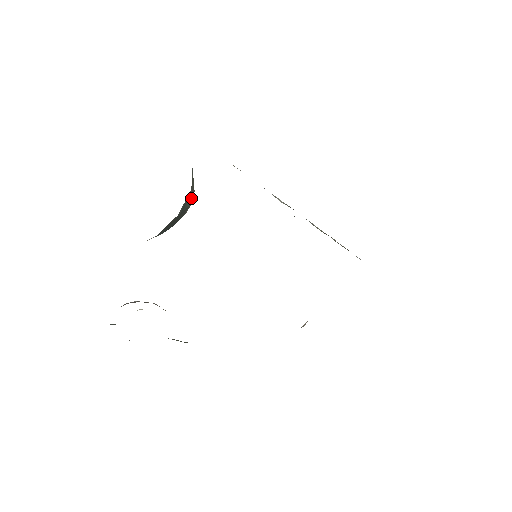
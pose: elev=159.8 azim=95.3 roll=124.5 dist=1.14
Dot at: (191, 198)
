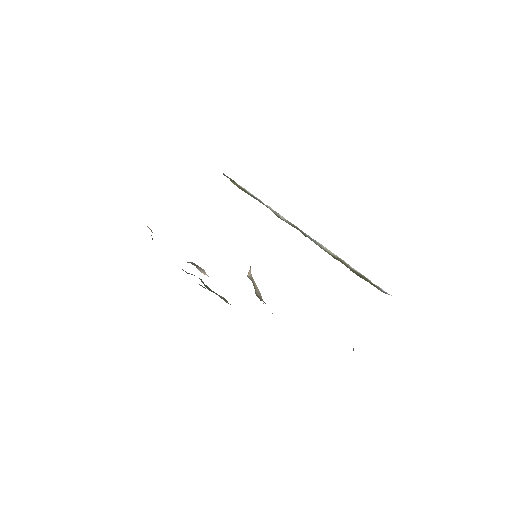
Dot at: occluded
